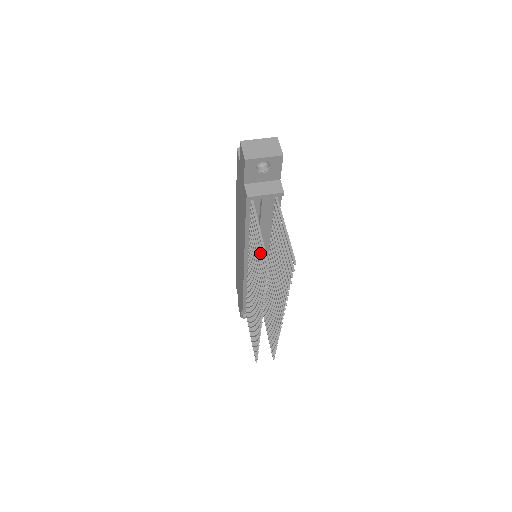
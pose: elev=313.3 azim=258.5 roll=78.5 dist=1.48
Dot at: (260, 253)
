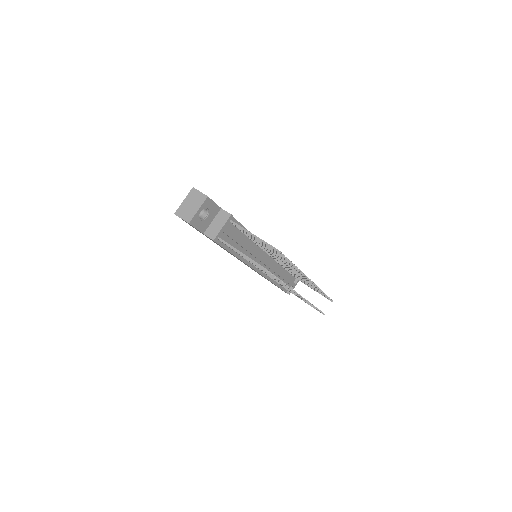
Dot at: occluded
